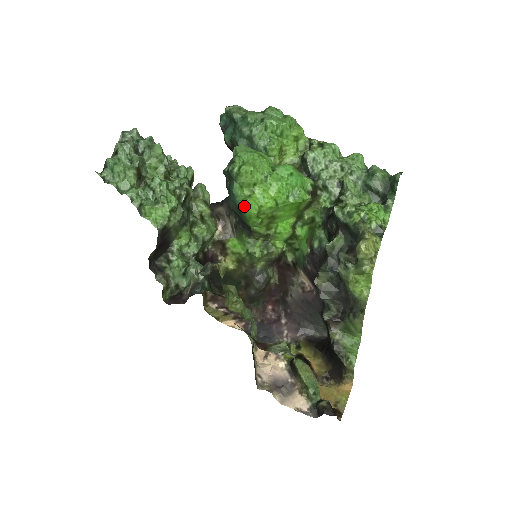
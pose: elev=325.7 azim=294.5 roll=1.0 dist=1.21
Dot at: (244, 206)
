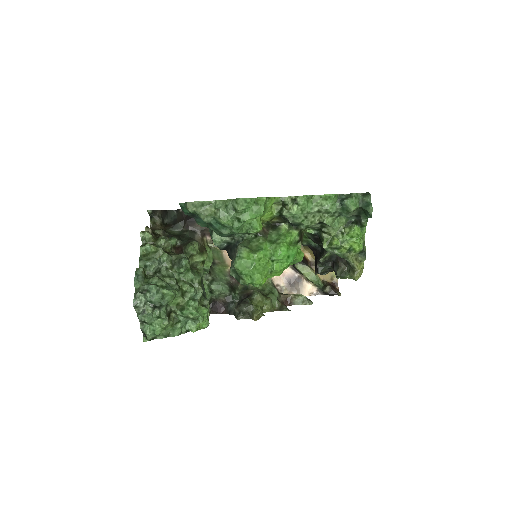
Dot at: occluded
